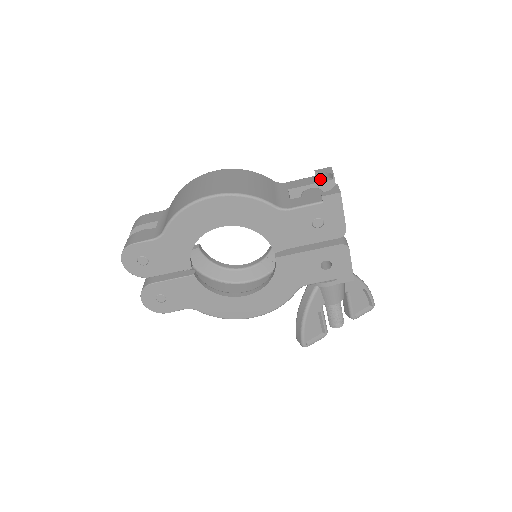
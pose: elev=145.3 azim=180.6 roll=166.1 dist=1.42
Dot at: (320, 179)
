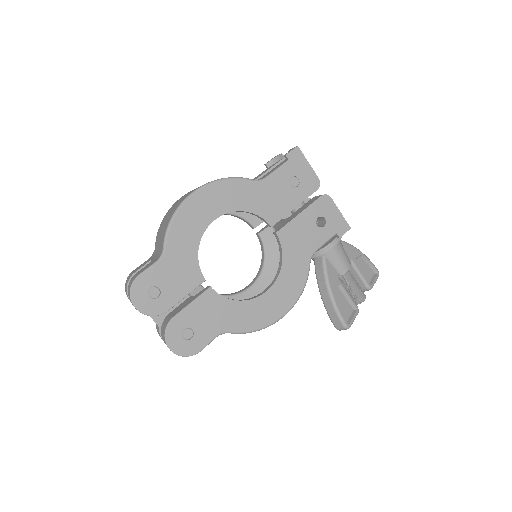
Dot at: (273, 165)
